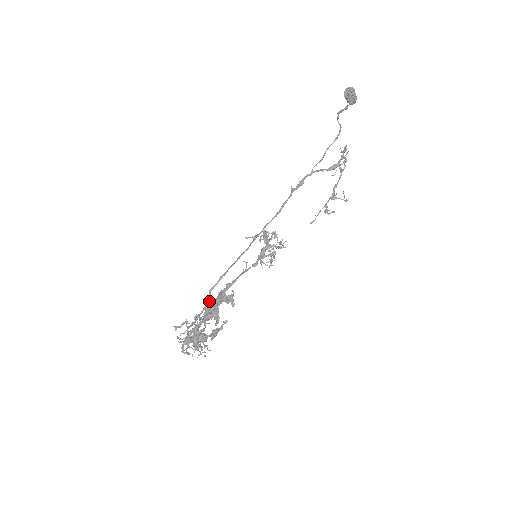
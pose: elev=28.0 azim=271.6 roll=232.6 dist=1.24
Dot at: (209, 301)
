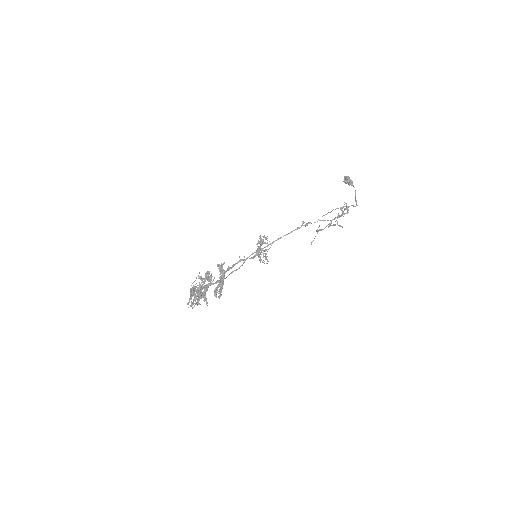
Dot at: (218, 282)
